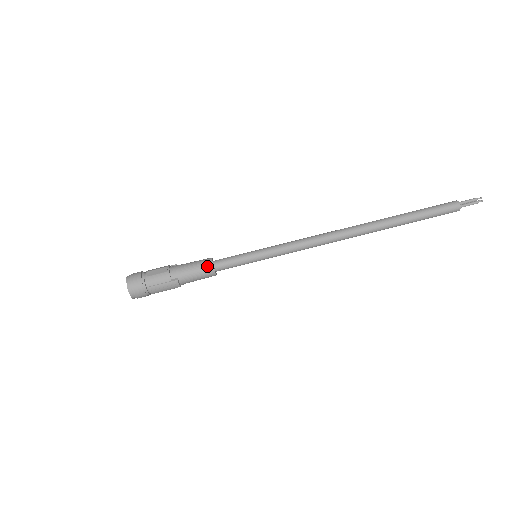
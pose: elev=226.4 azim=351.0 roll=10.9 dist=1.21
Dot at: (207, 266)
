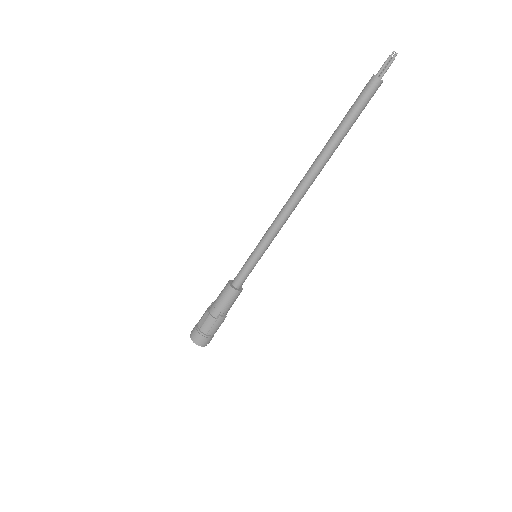
Dot at: (229, 292)
